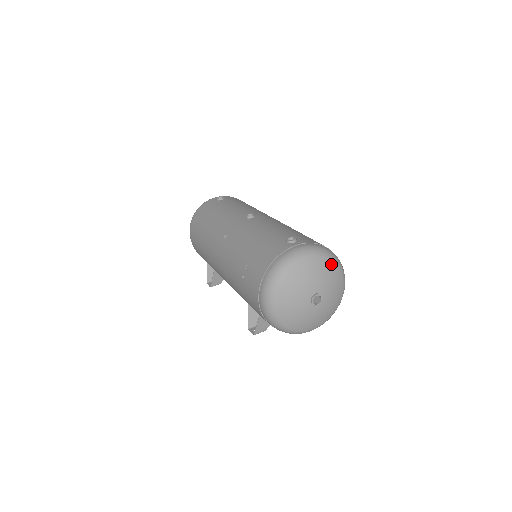
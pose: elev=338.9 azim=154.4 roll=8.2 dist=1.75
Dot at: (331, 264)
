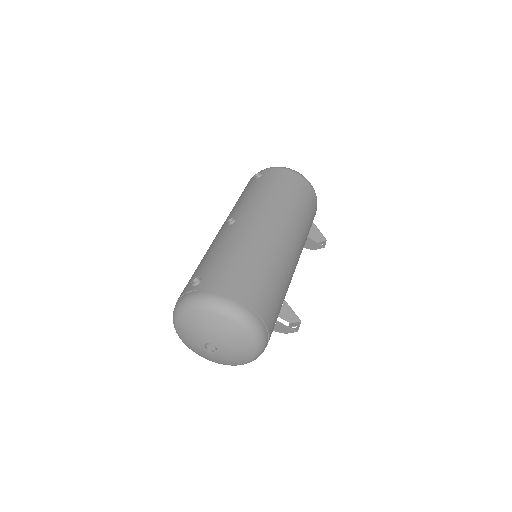
Dot at: (219, 318)
